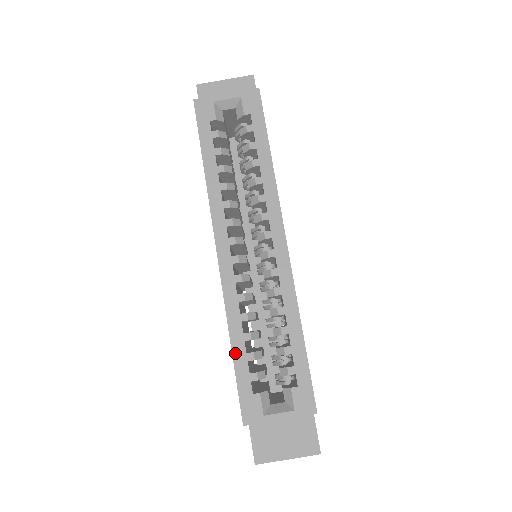
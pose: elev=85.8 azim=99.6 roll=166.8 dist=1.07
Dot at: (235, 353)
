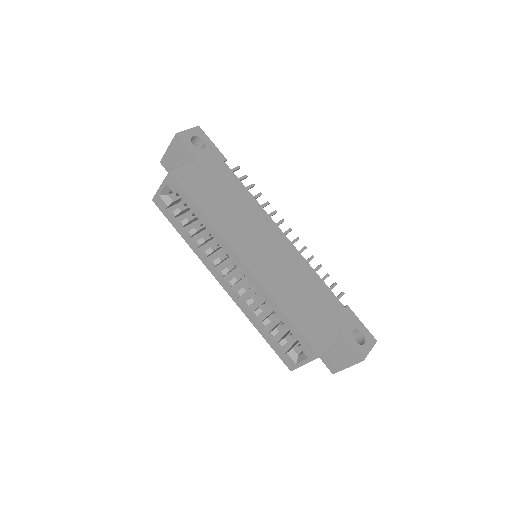
Dot at: (263, 335)
